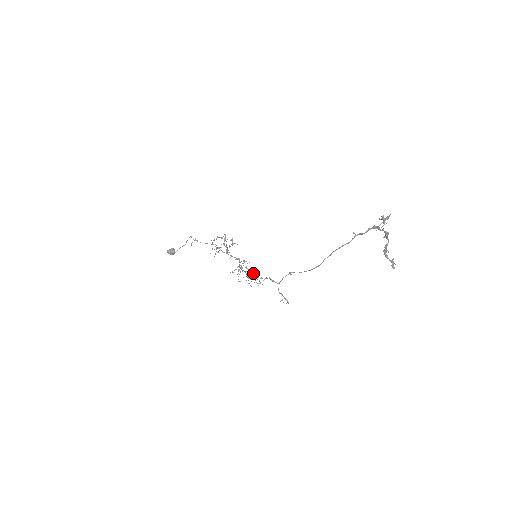
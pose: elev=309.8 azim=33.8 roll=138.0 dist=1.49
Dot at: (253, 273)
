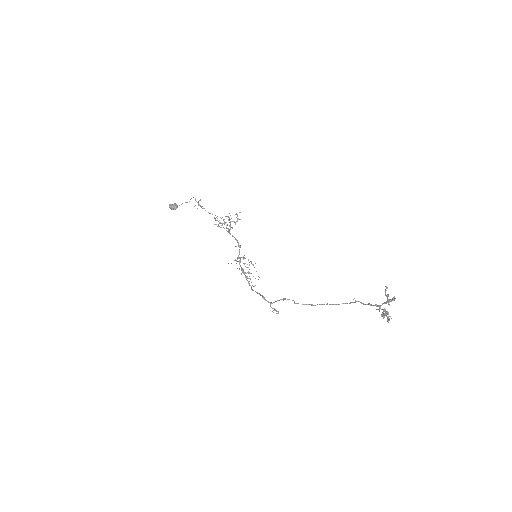
Dot at: (251, 263)
